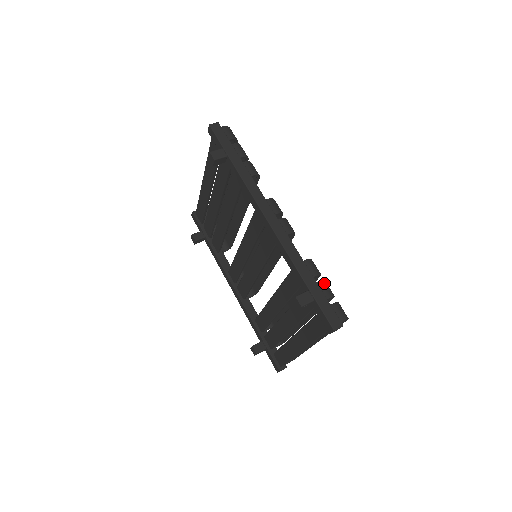
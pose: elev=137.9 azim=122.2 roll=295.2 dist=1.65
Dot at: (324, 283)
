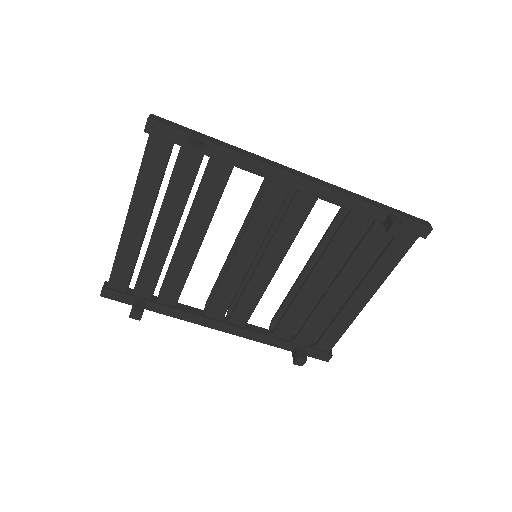
Dot at: occluded
